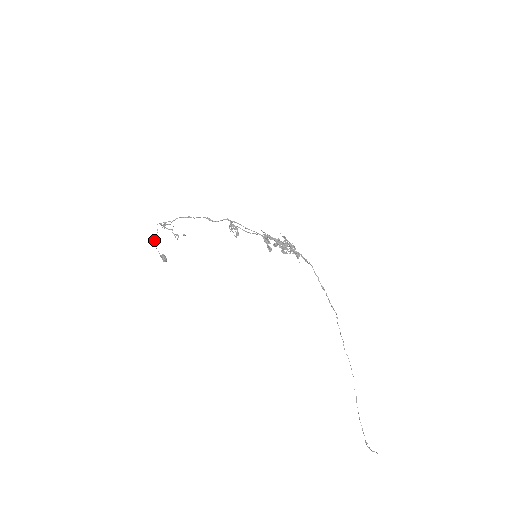
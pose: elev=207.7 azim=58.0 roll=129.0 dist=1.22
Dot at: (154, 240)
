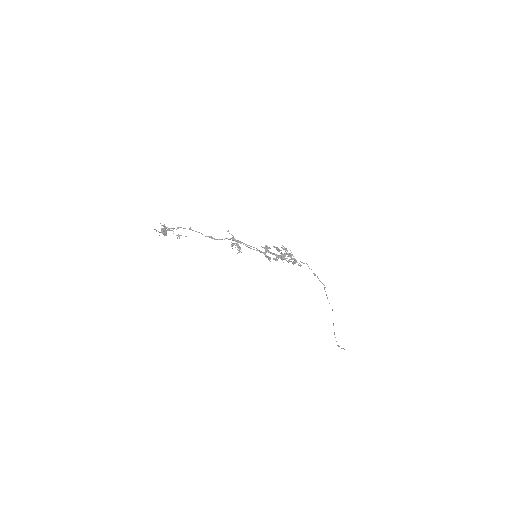
Dot at: (154, 229)
